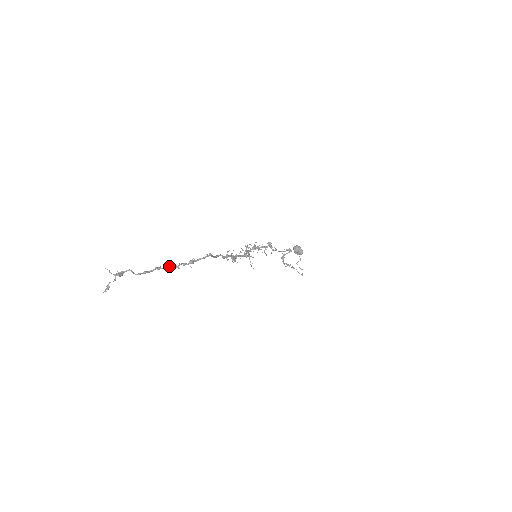
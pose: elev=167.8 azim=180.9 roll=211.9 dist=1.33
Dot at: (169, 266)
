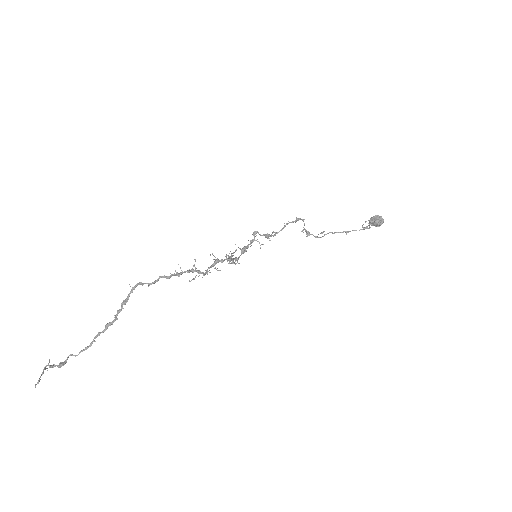
Dot at: (105, 325)
